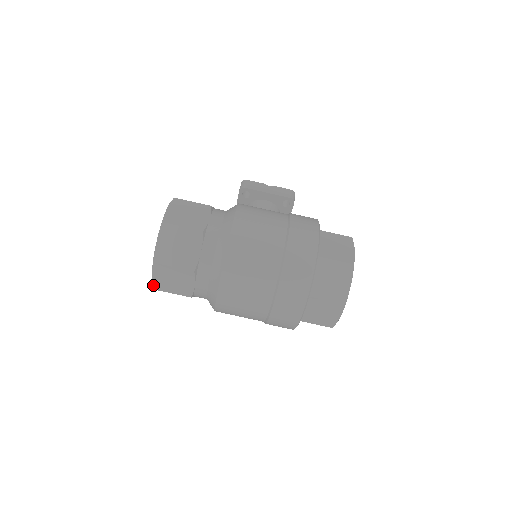
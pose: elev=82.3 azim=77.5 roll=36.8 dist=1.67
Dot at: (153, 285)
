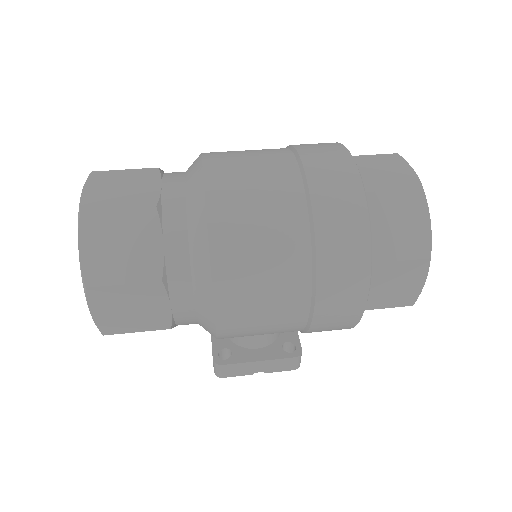
Dot at: (81, 205)
